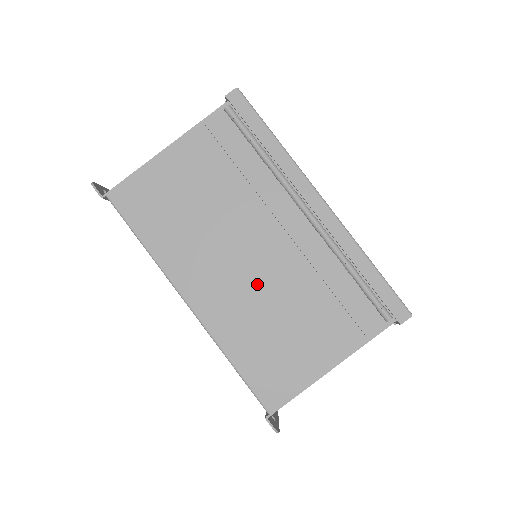
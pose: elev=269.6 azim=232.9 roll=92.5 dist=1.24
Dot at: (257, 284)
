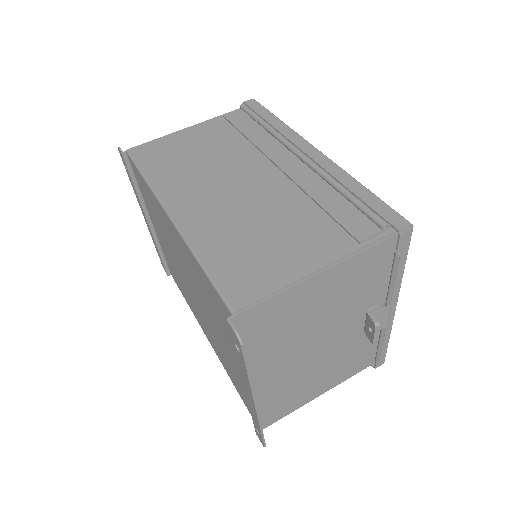
Dot at: (244, 202)
